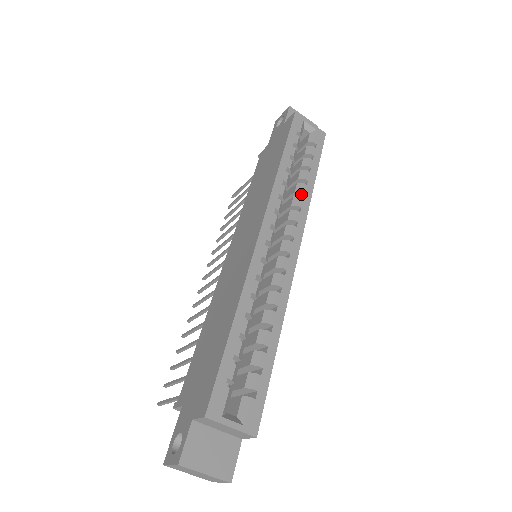
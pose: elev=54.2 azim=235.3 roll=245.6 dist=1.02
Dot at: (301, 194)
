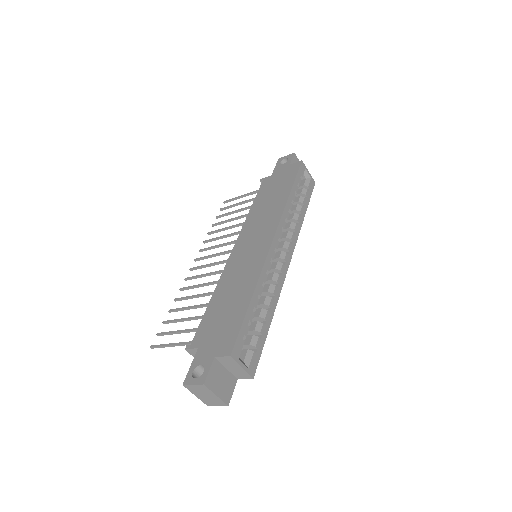
Dot at: (296, 222)
